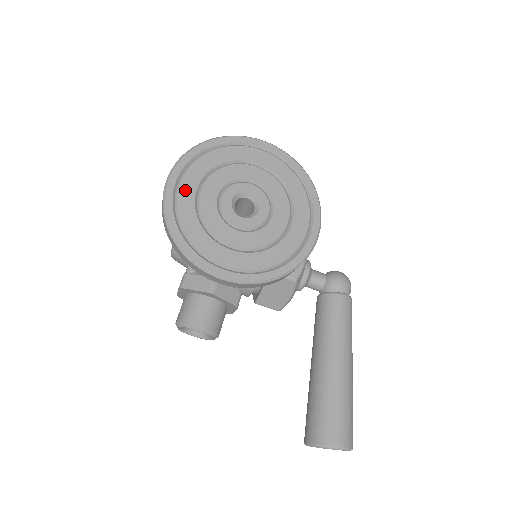
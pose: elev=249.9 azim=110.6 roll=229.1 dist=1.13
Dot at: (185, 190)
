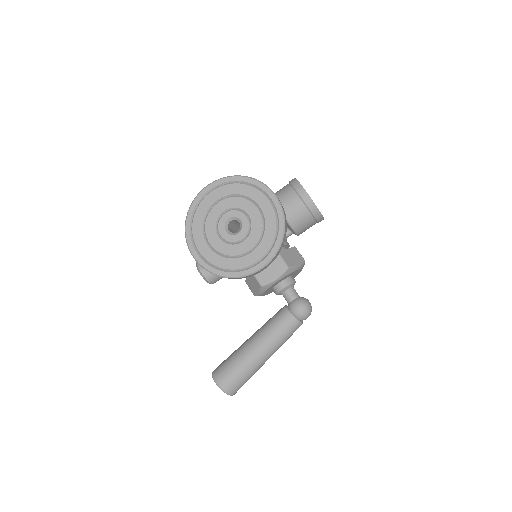
Dot at: (209, 198)
